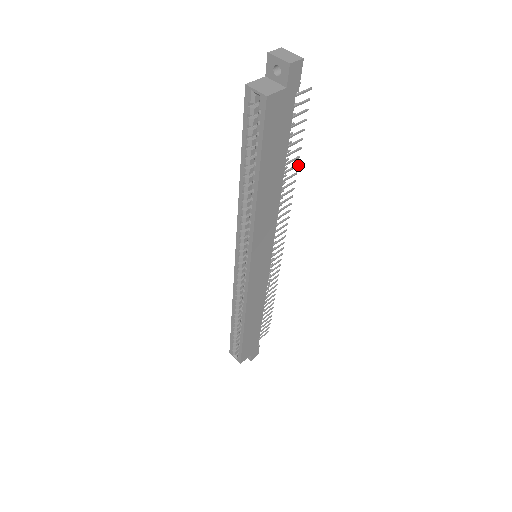
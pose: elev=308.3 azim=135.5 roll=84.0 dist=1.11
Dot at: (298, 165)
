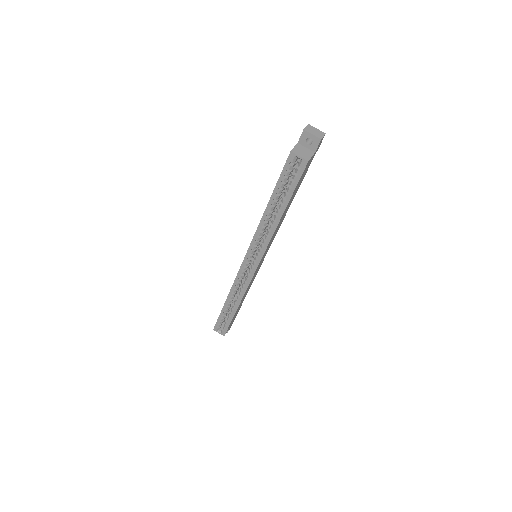
Dot at: occluded
